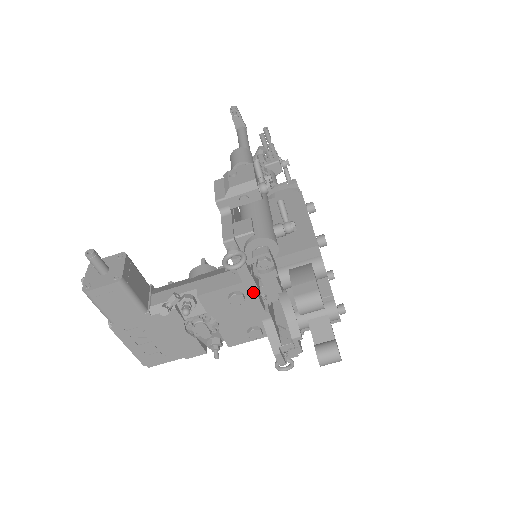
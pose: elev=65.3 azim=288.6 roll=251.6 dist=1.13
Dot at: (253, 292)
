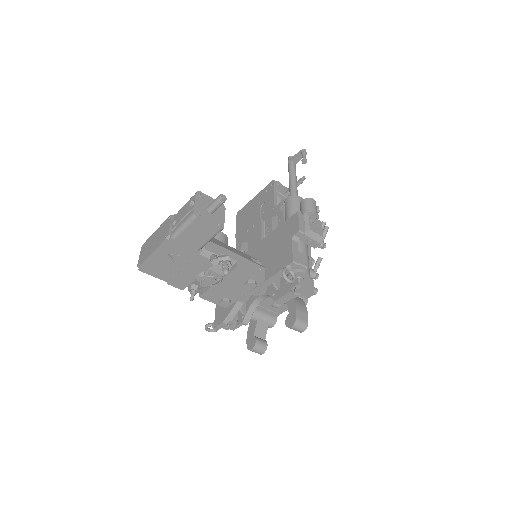
Dot at: (260, 288)
